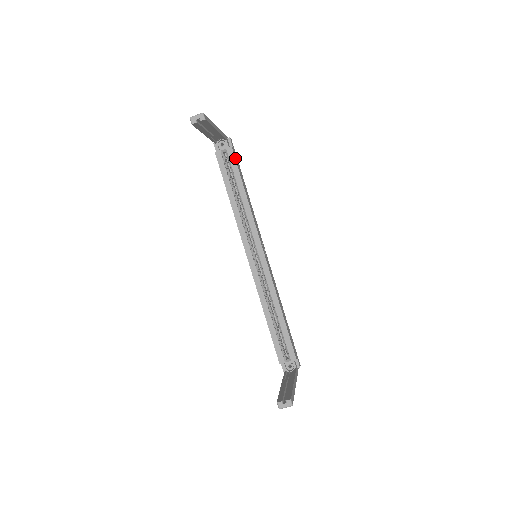
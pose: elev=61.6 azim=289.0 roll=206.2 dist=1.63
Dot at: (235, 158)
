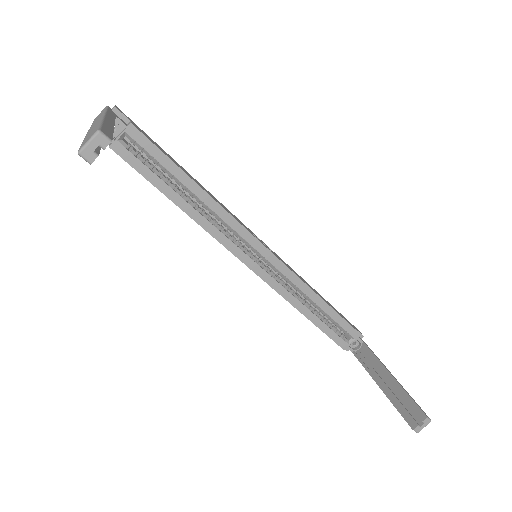
Dot at: (148, 139)
